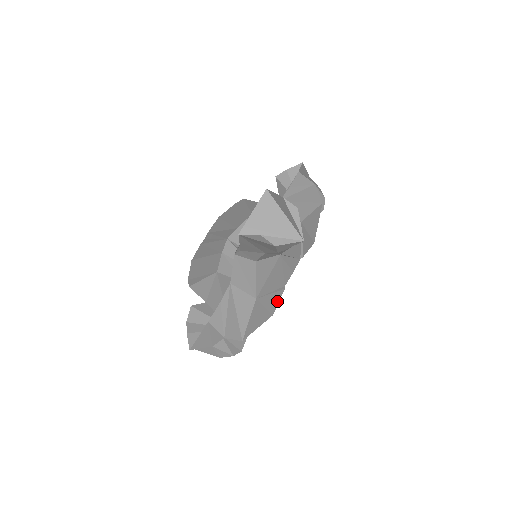
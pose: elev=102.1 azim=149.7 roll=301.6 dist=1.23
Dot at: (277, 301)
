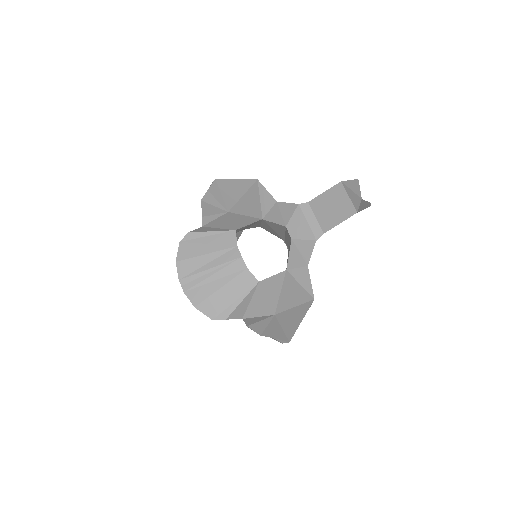
Dot at: occluded
